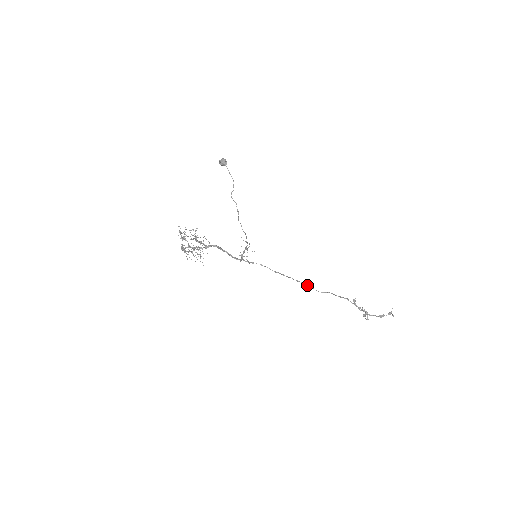
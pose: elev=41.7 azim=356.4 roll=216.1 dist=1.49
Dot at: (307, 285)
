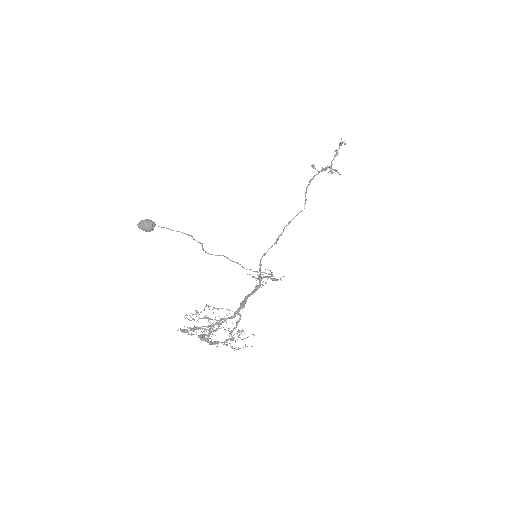
Dot at: occluded
